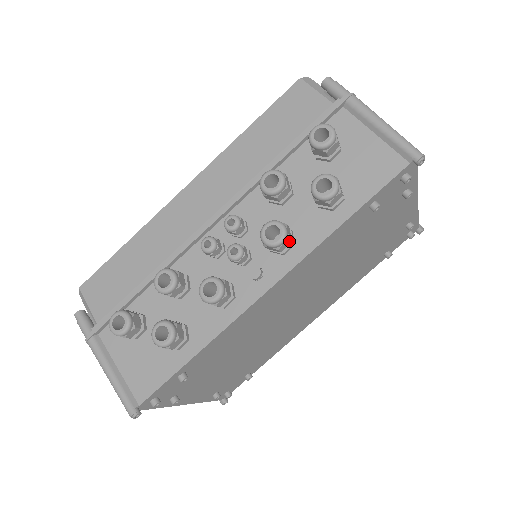
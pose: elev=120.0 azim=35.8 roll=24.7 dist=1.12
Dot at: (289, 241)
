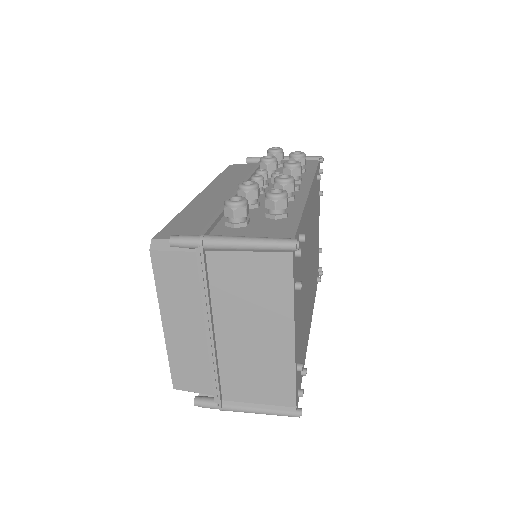
Dot at: (301, 170)
